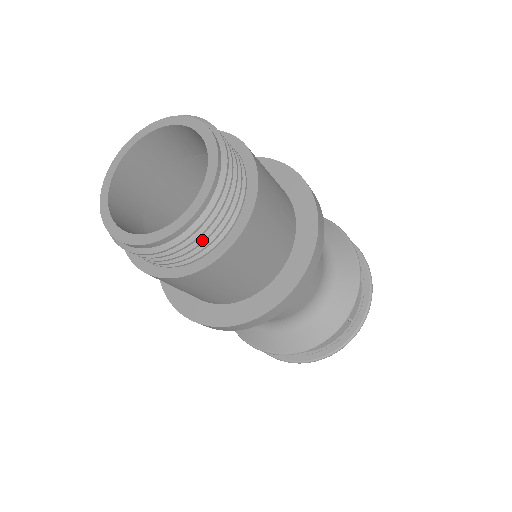
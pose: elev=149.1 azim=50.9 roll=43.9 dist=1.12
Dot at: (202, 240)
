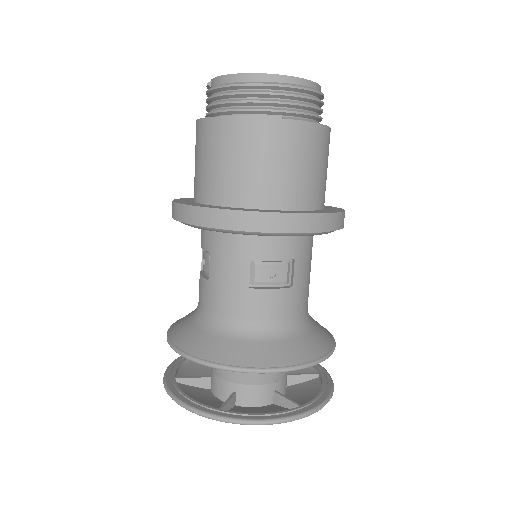
Dot at: (322, 110)
